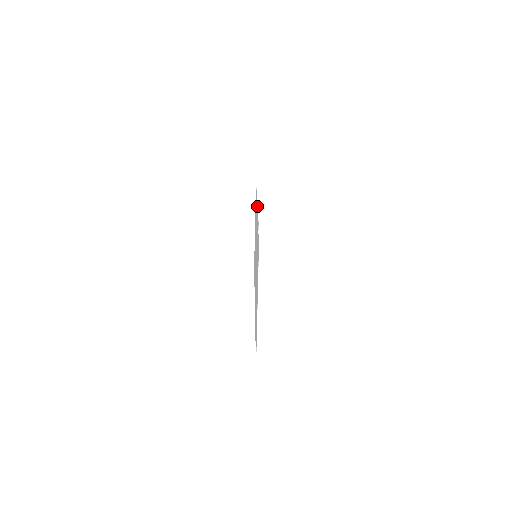
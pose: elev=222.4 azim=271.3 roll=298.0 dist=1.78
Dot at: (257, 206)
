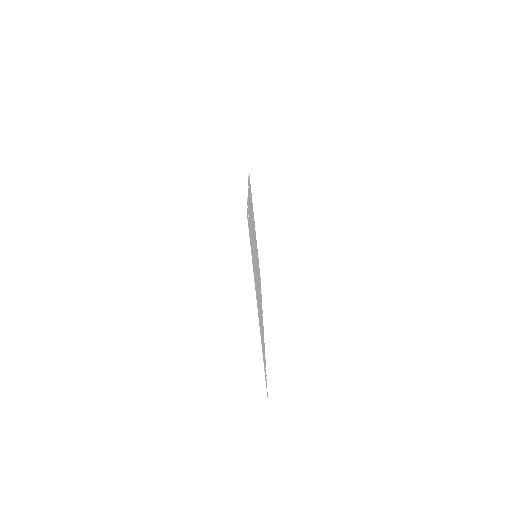
Dot at: occluded
